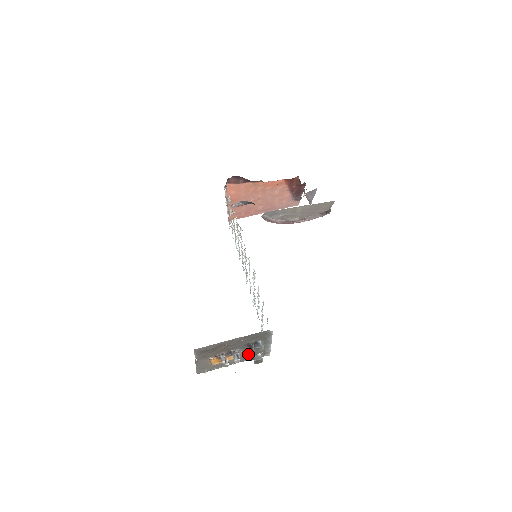
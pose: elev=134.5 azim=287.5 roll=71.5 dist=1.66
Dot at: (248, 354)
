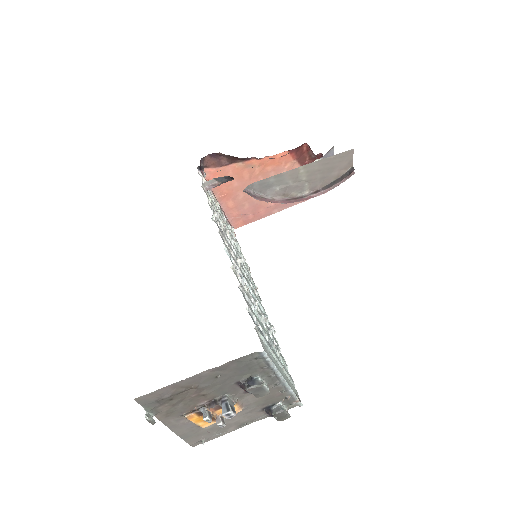
Dot at: (258, 404)
